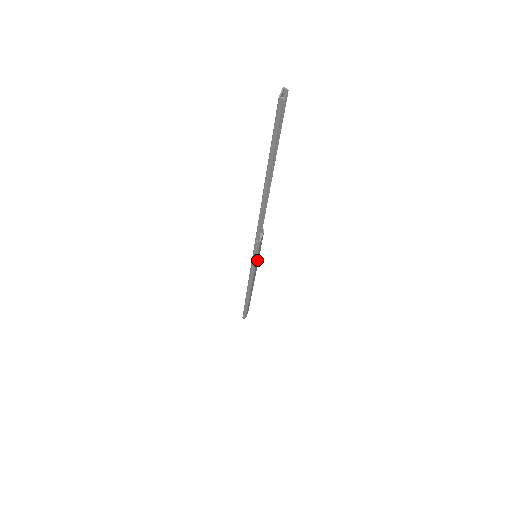
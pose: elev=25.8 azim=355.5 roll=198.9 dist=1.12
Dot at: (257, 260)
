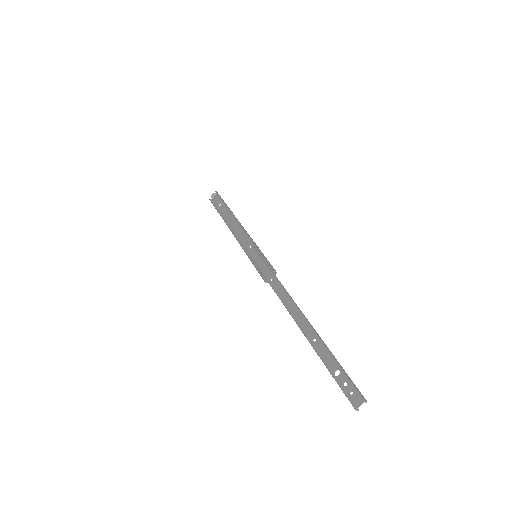
Dot at: occluded
